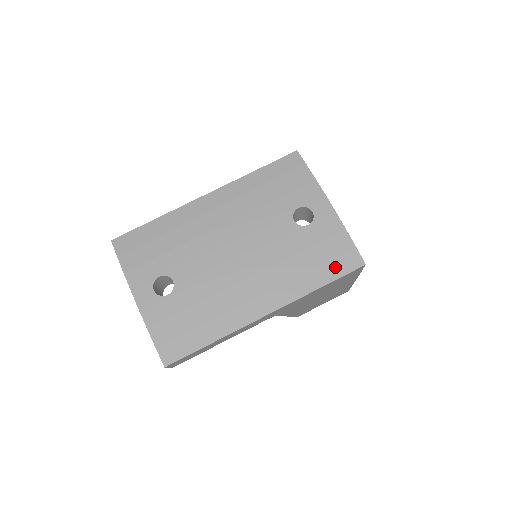
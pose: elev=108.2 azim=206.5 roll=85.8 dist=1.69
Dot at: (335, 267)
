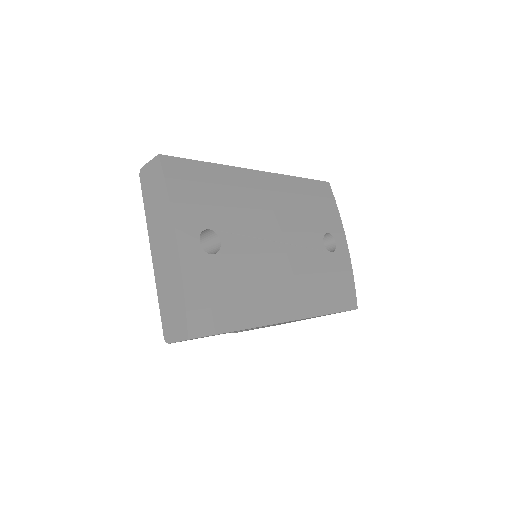
Dot at: (341, 300)
